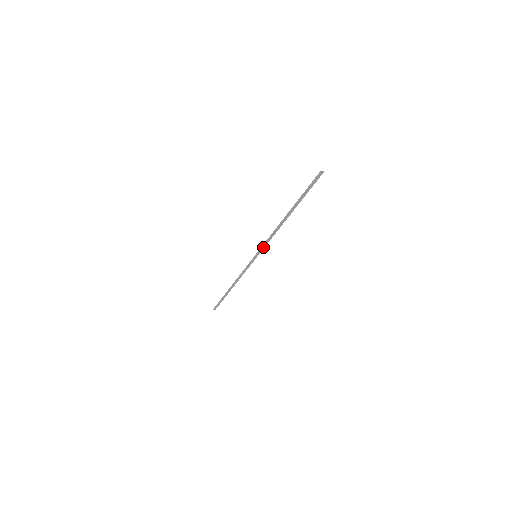
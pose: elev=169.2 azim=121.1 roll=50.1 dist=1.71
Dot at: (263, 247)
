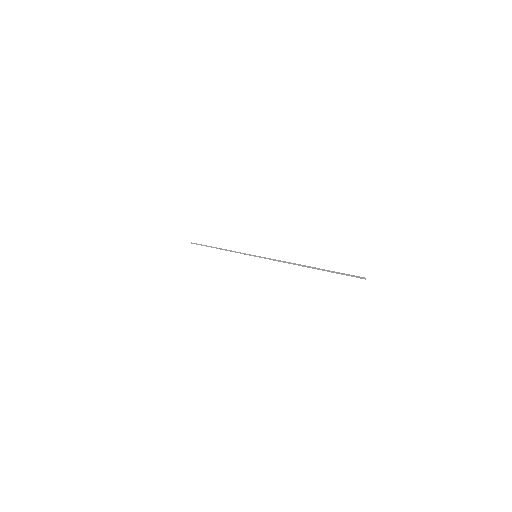
Dot at: (267, 258)
